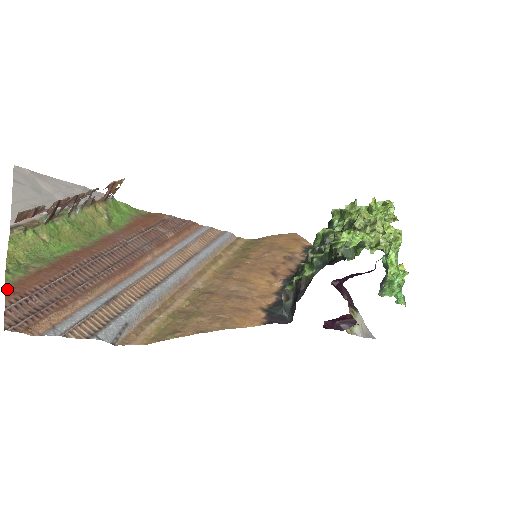
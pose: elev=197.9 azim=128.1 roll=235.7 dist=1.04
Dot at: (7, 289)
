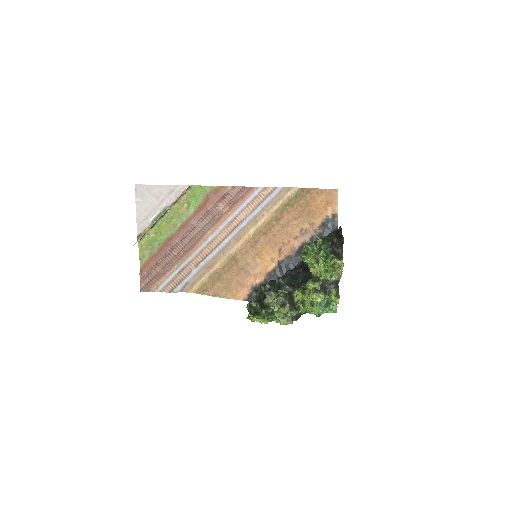
Dot at: (140, 270)
